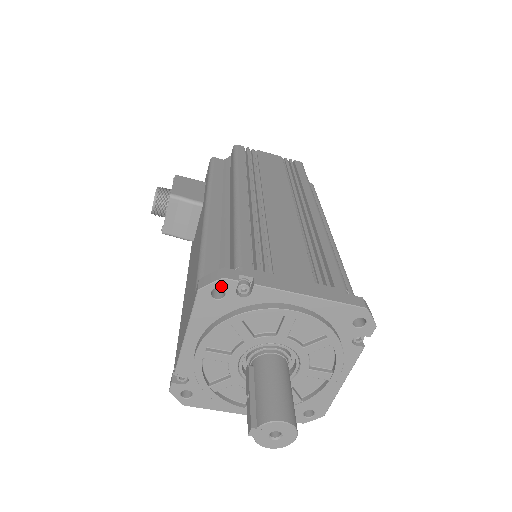
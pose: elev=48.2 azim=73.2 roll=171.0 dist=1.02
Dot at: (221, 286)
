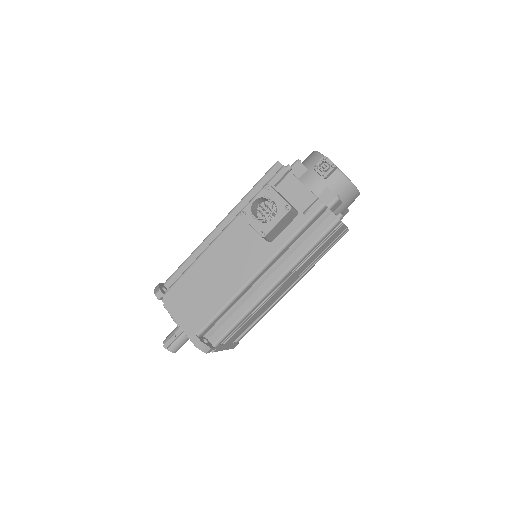
Dot at: (203, 350)
